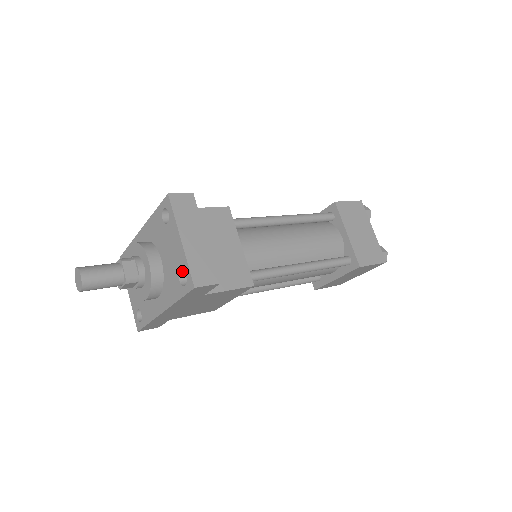
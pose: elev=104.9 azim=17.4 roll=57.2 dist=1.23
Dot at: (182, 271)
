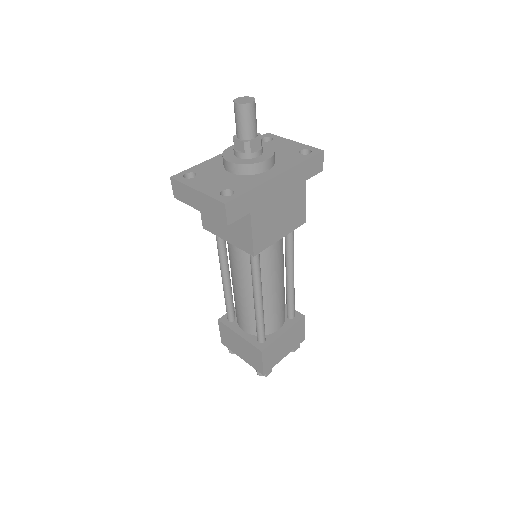
Dot at: (299, 153)
